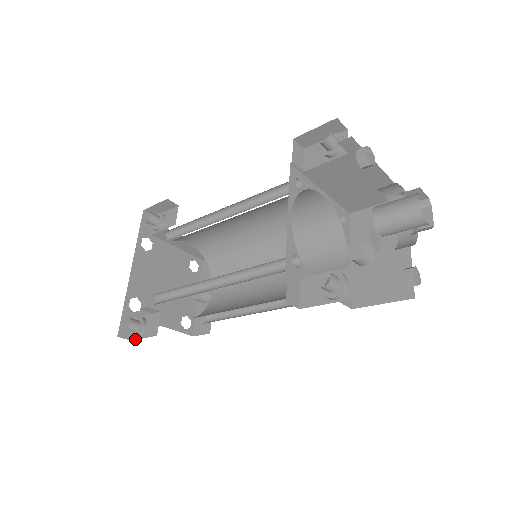
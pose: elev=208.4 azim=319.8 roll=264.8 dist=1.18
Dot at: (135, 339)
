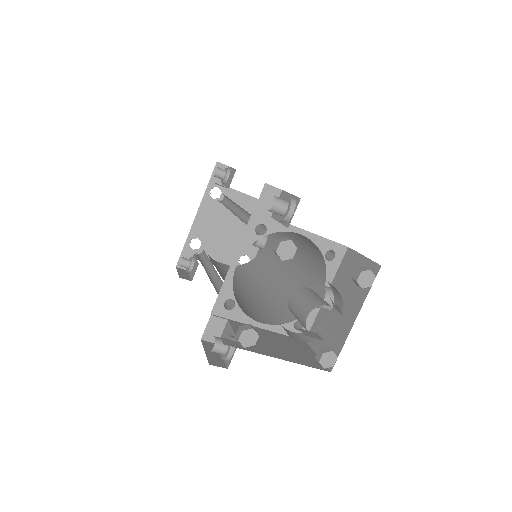
Dot at: (188, 272)
